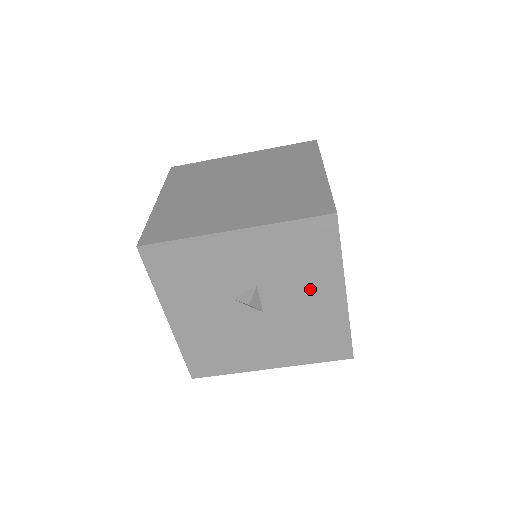
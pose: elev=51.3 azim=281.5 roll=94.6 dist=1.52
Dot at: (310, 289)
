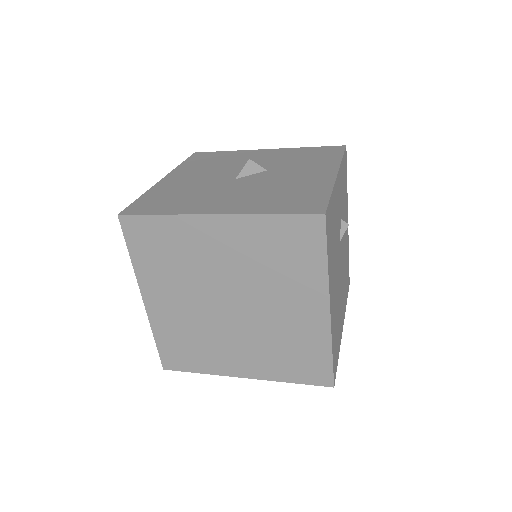
Dot at: occluded
